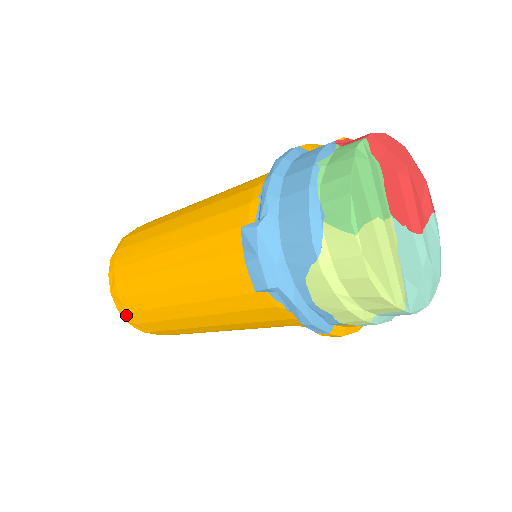
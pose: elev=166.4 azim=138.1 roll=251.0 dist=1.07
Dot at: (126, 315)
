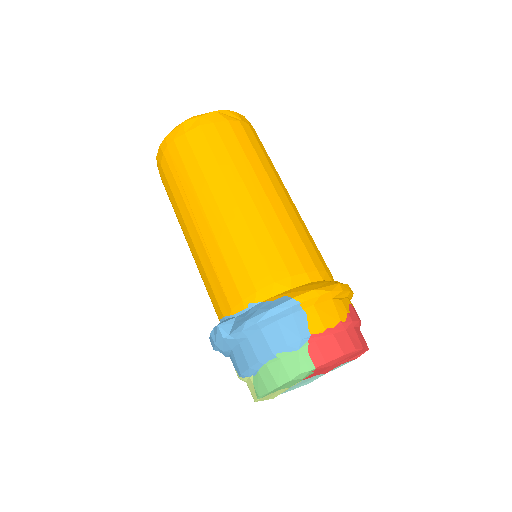
Dot at: occluded
